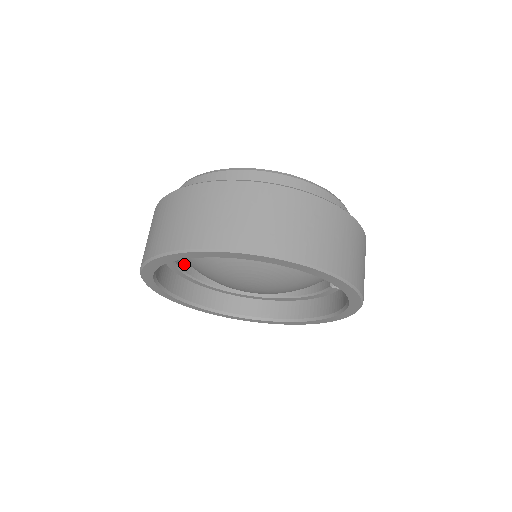
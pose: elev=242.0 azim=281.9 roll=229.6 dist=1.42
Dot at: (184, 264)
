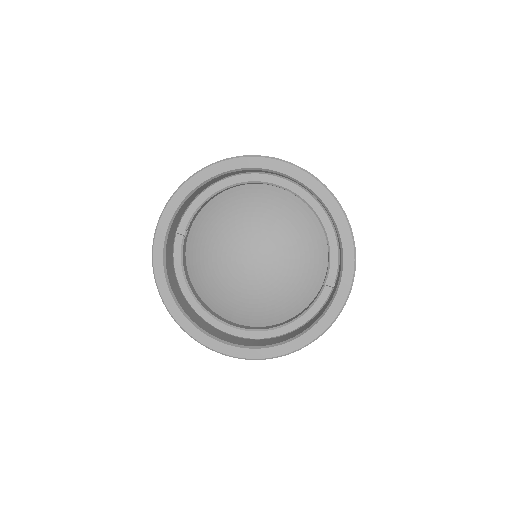
Dot at: (186, 268)
